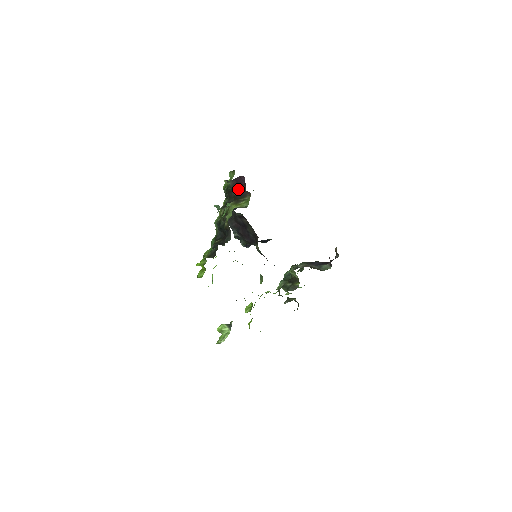
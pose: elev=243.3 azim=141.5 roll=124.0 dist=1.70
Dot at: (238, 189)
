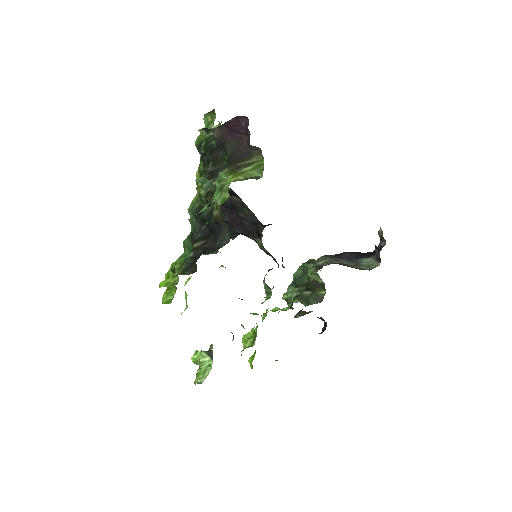
Dot at: (232, 143)
